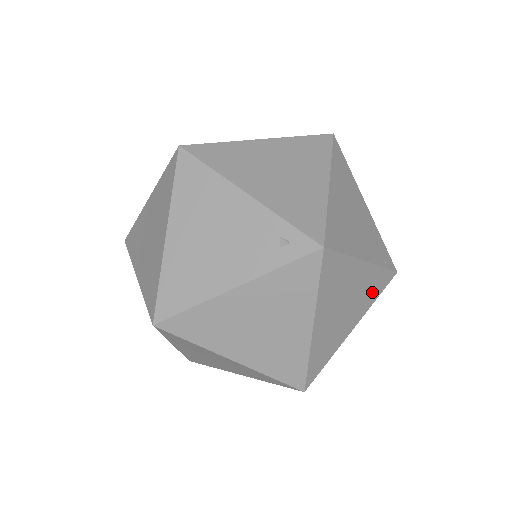
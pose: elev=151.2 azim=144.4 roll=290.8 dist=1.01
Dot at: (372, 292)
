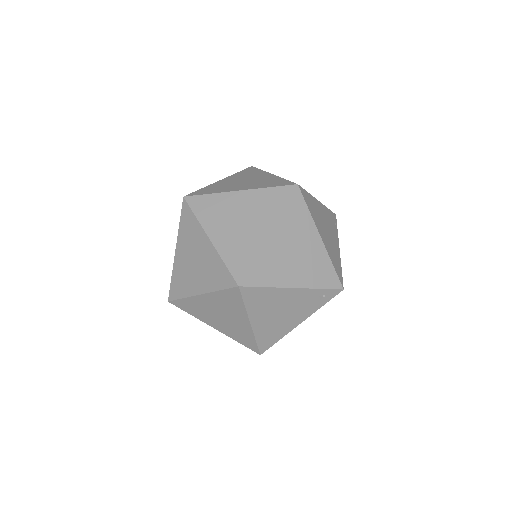
Dot at: occluded
